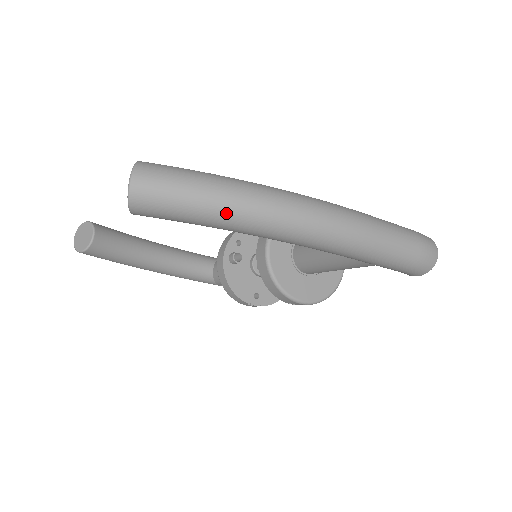
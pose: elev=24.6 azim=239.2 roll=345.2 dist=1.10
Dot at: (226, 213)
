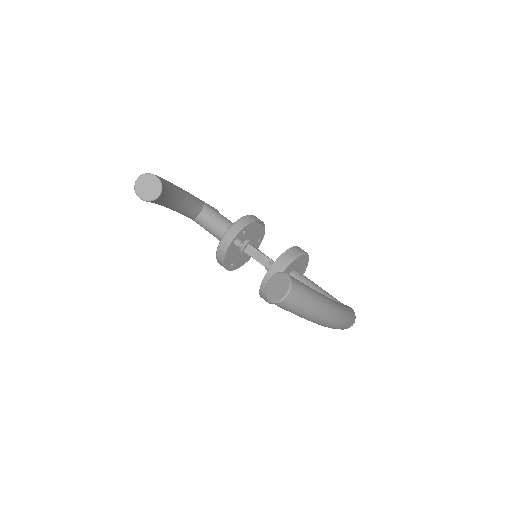
Dot at: (310, 317)
